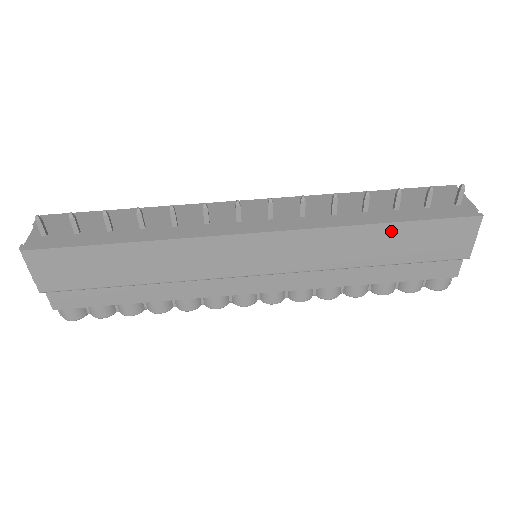
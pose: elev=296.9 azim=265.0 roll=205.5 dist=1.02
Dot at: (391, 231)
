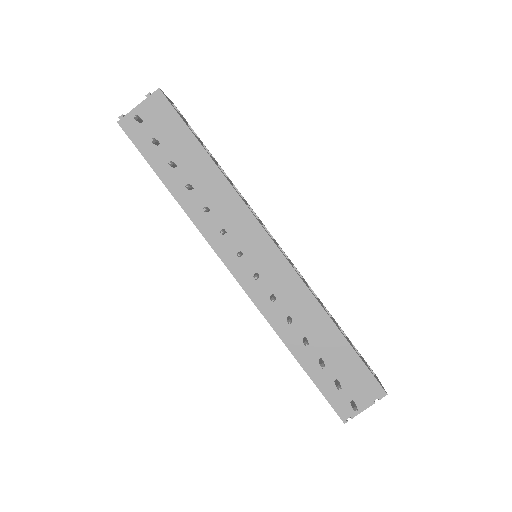
Dot at: occluded
